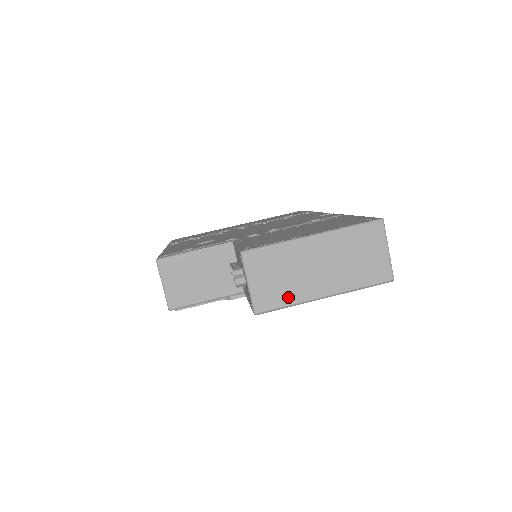
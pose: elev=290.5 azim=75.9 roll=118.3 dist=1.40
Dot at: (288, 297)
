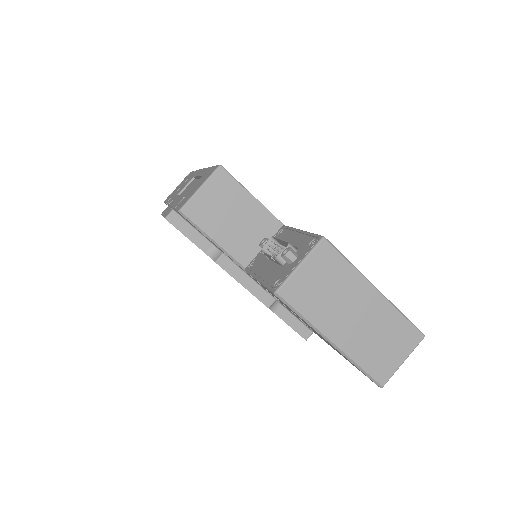
Dot at: (311, 310)
